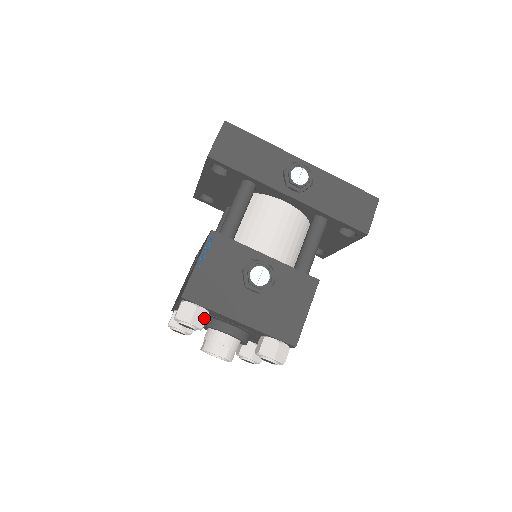
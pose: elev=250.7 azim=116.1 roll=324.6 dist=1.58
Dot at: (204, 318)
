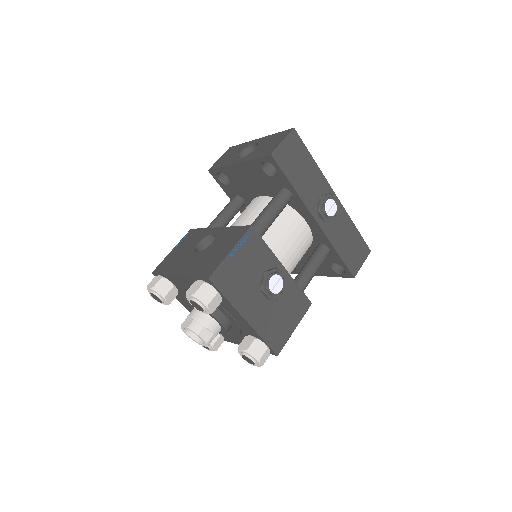
Dot at: (217, 304)
